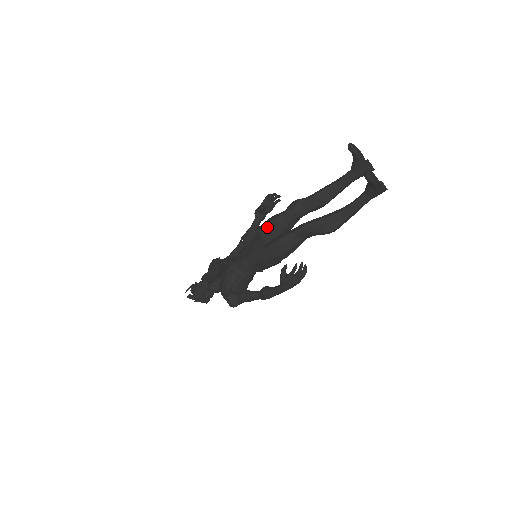
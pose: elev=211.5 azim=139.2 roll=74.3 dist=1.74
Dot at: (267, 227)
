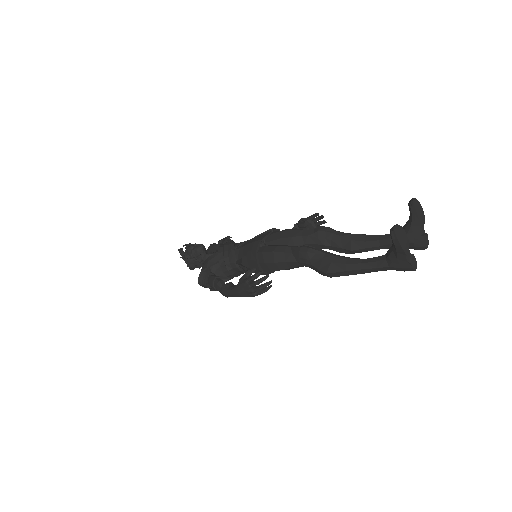
Dot at: (282, 233)
